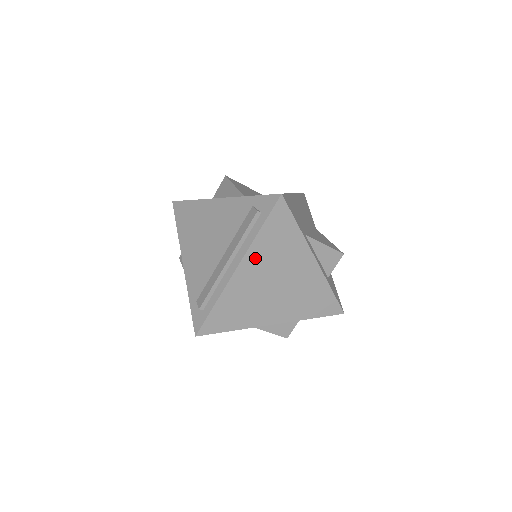
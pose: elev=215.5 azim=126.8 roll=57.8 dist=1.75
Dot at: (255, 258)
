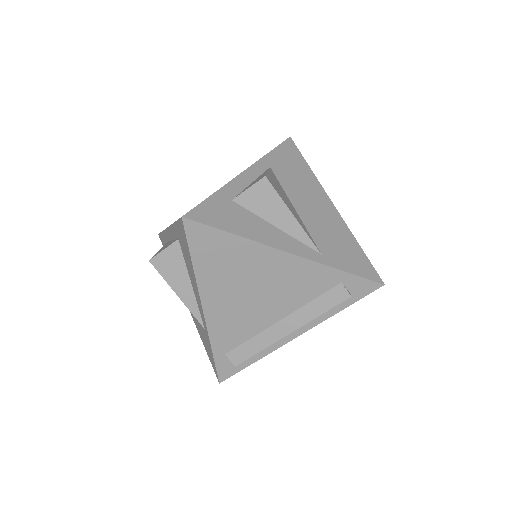
Dot at: occluded
